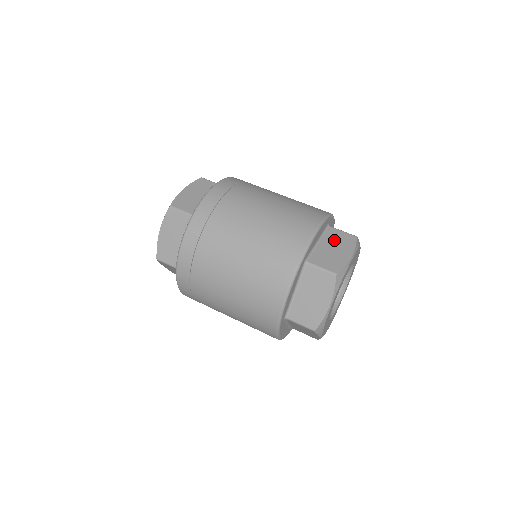
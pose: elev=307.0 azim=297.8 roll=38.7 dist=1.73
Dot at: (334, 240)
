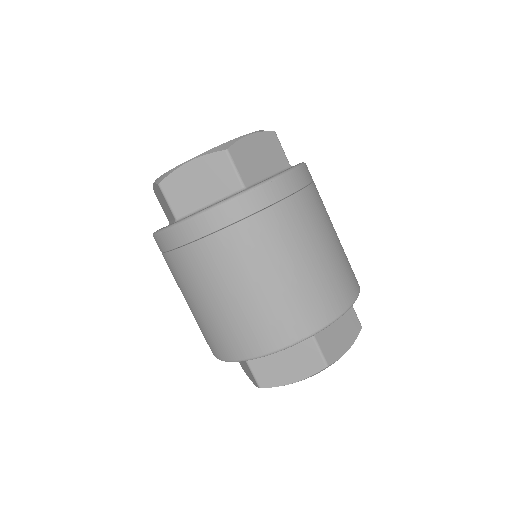
Dot at: (345, 319)
